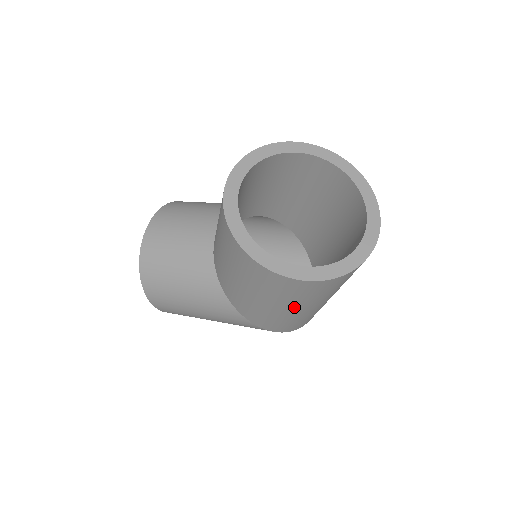
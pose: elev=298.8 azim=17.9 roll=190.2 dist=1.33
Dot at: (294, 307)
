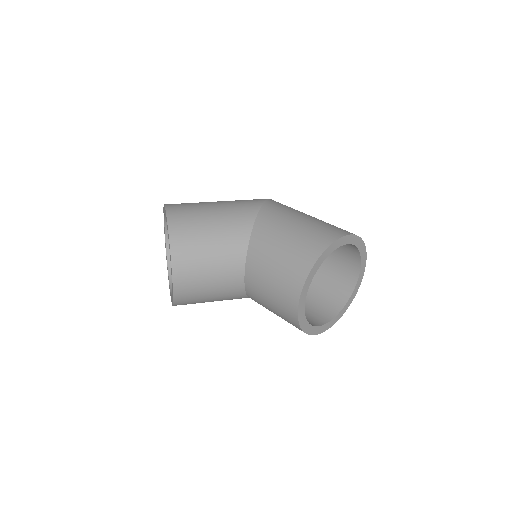
Dot at: occluded
